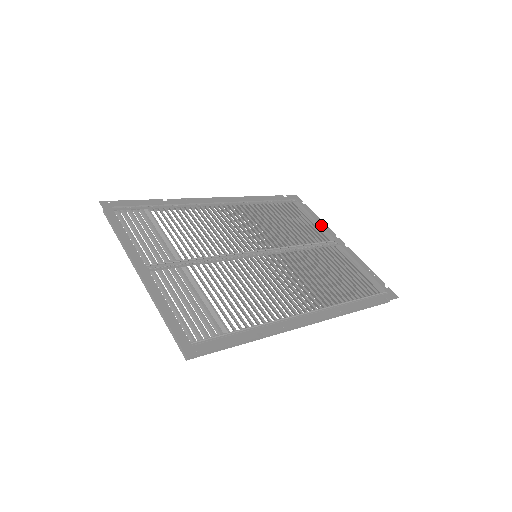
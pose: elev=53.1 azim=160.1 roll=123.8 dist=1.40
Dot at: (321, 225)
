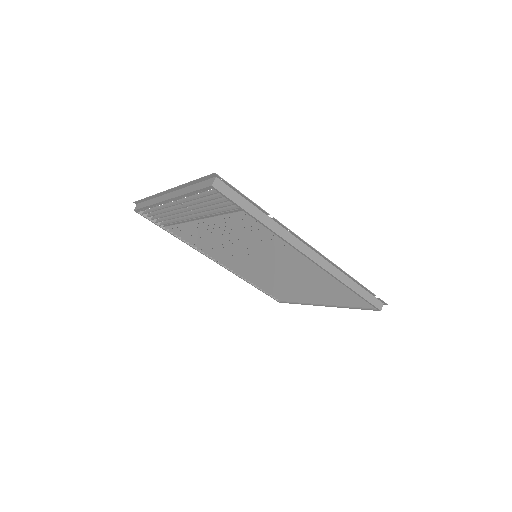
Dot at: occluded
